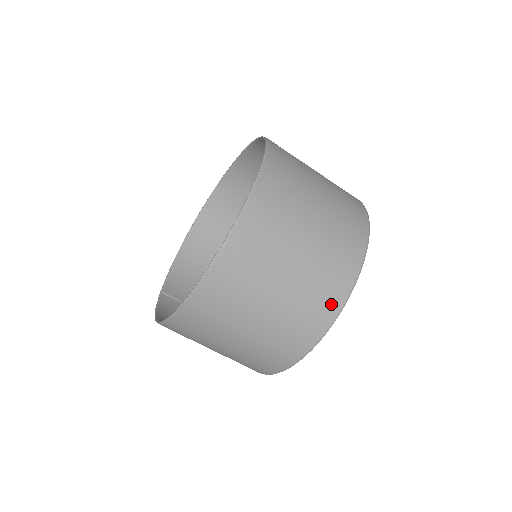
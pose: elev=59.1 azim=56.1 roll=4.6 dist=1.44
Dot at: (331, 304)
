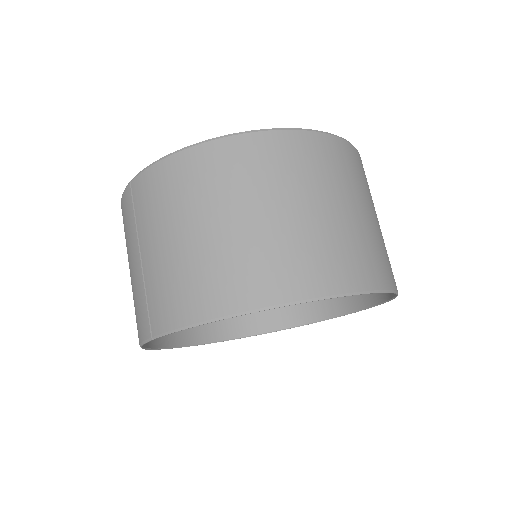
Dot at: occluded
